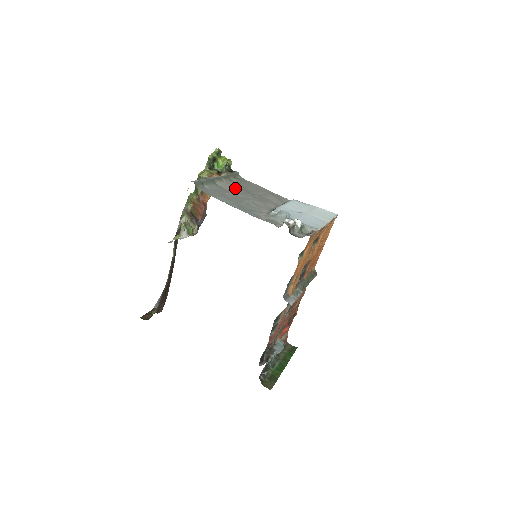
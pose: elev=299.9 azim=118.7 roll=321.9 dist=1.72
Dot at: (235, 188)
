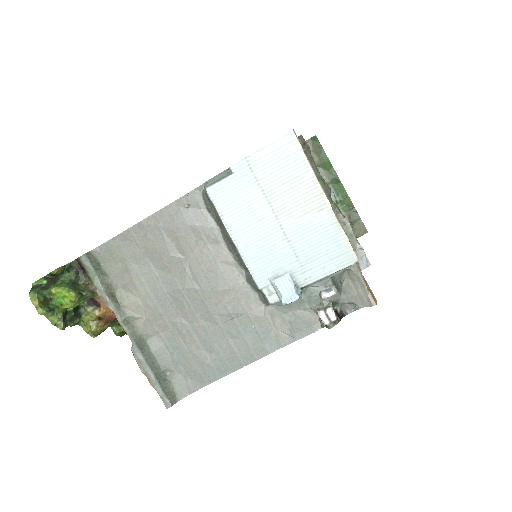
Dot at: (162, 309)
